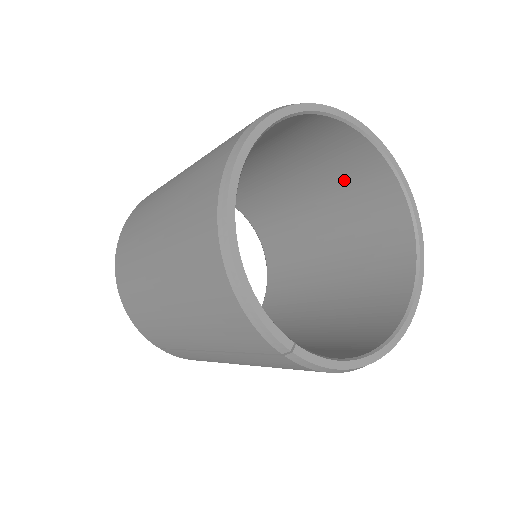
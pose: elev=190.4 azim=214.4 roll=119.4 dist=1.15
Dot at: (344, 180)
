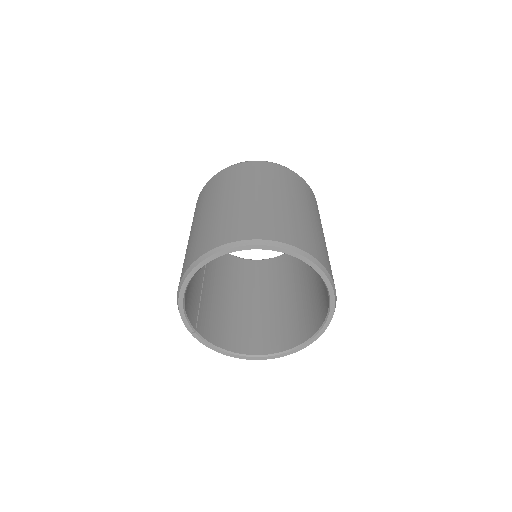
Dot at: occluded
